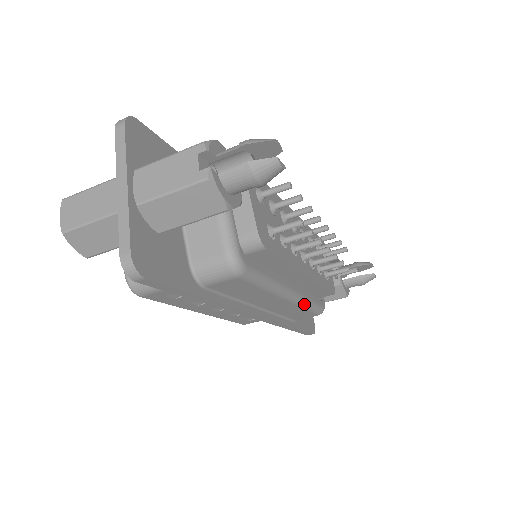
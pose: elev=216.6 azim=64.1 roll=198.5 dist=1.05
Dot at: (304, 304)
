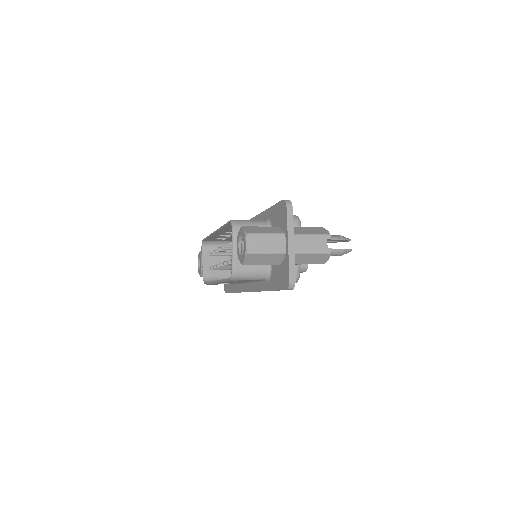
Dot at: occluded
